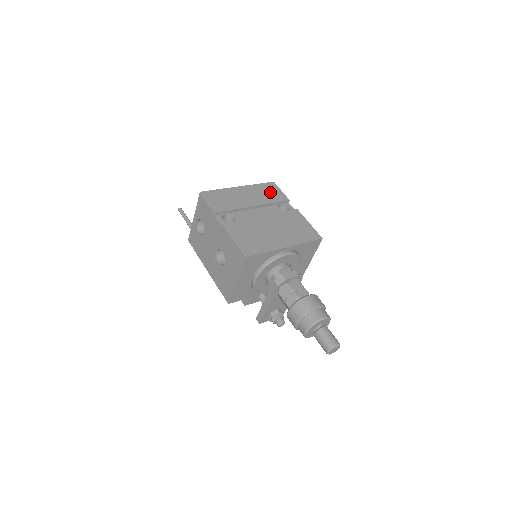
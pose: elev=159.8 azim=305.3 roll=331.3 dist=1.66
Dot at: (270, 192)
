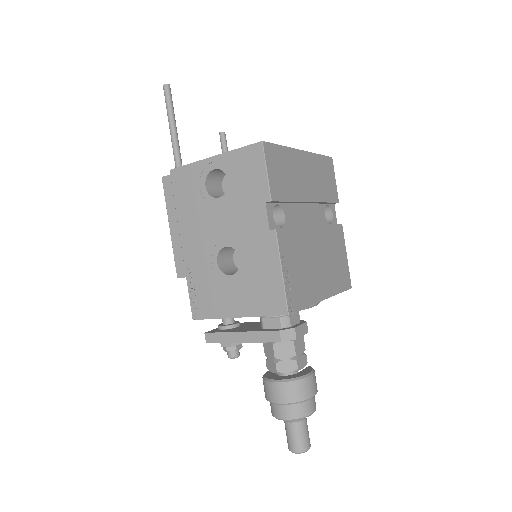
Dot at: (327, 178)
